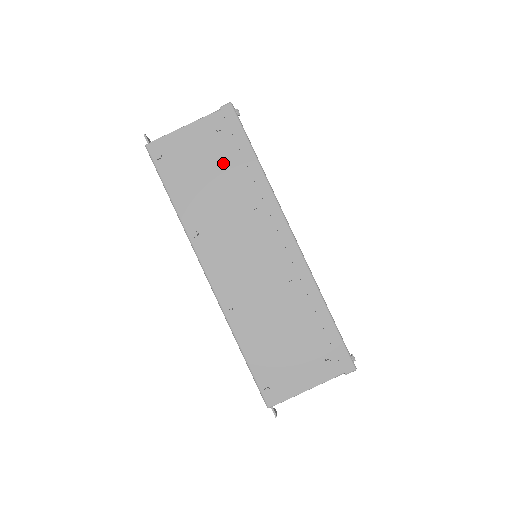
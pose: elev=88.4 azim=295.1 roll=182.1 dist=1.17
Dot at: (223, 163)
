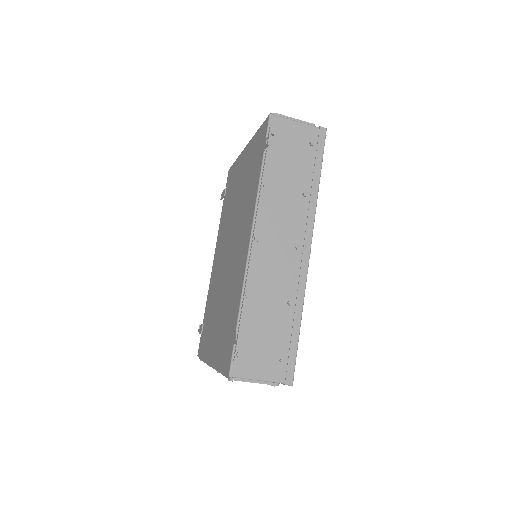
Dot at: occluded
